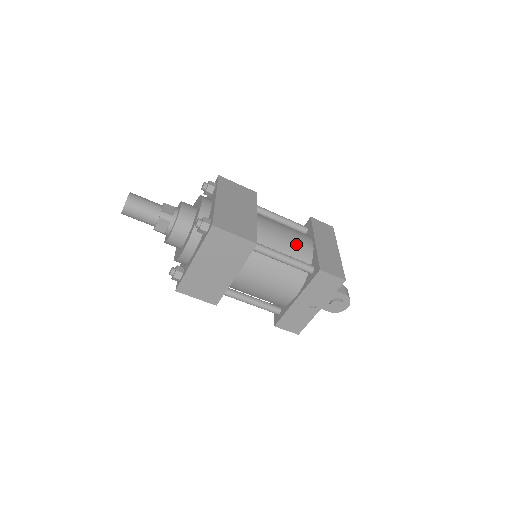
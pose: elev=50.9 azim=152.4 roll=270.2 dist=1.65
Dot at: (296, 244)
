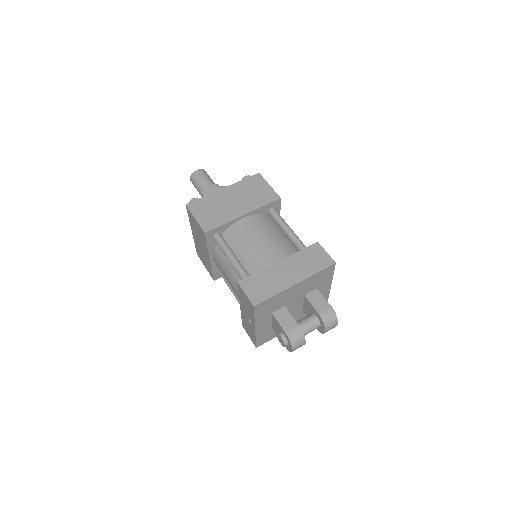
Dot at: (258, 254)
